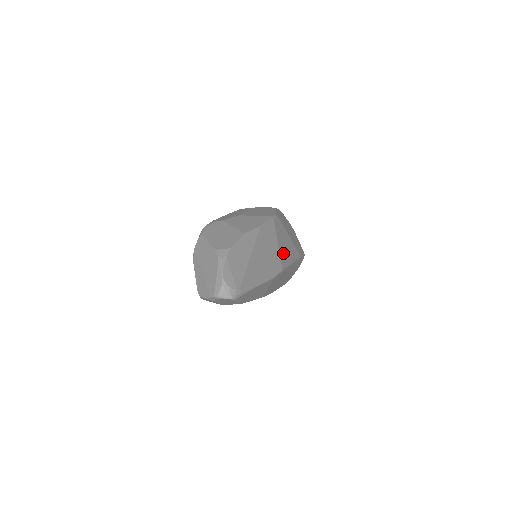
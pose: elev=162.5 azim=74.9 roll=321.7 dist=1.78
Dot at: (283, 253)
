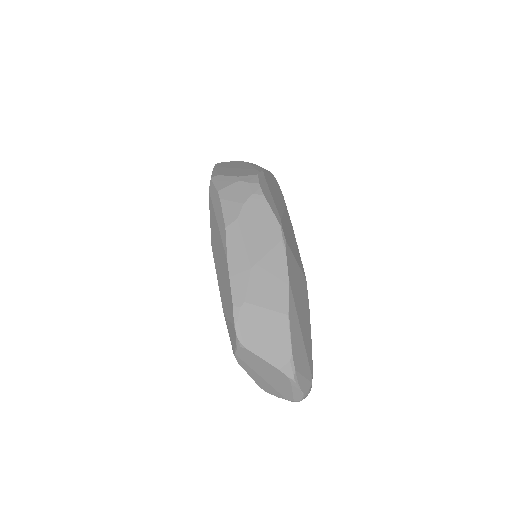
Dot at: (297, 255)
